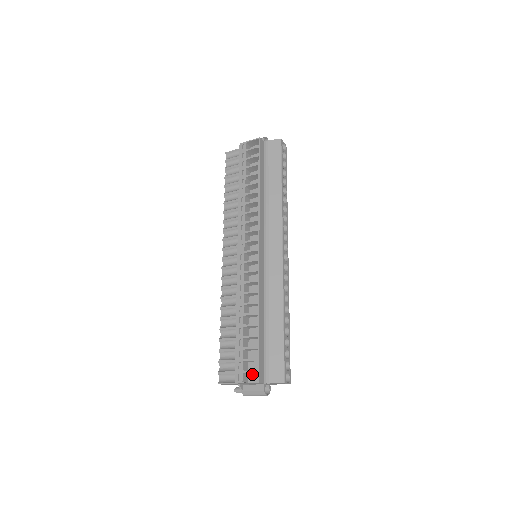
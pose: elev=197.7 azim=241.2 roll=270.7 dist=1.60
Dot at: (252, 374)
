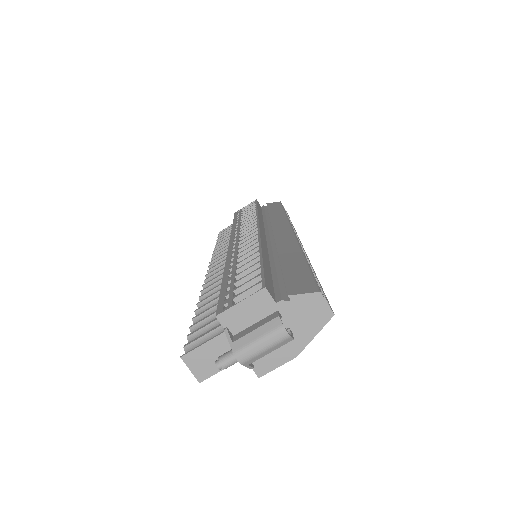
Dot at: occluded
